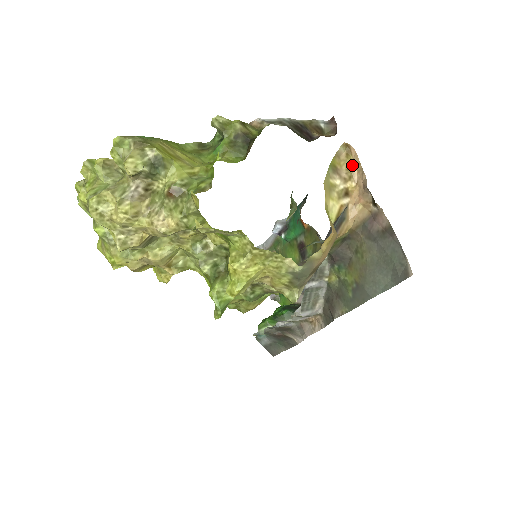
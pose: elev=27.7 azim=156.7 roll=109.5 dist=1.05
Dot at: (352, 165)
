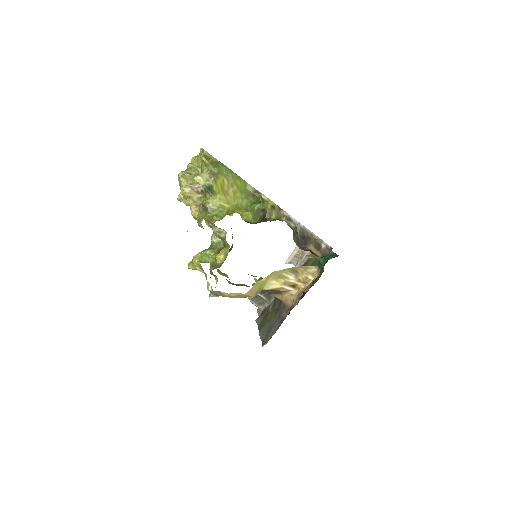
Dot at: (312, 279)
